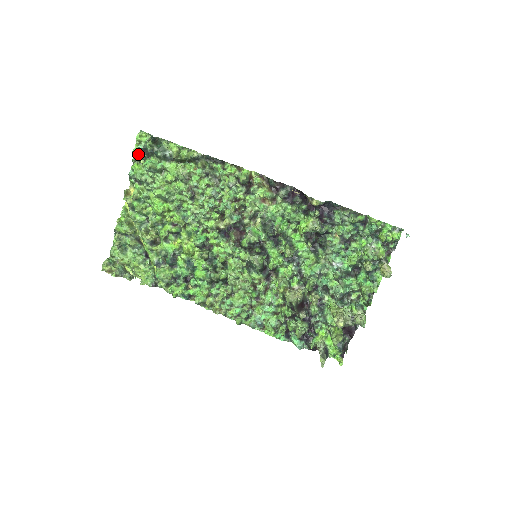
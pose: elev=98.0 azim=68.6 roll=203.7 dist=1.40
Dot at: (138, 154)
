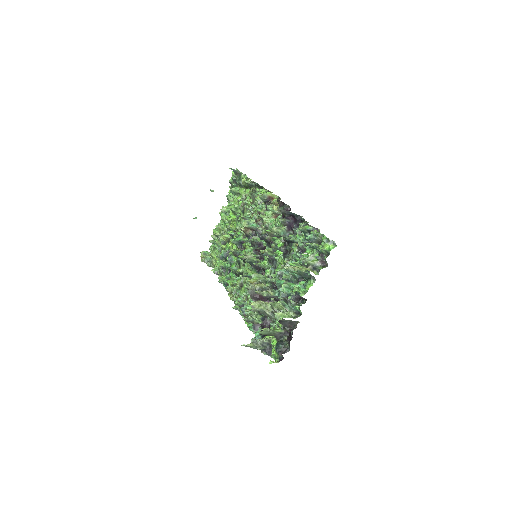
Dot at: (232, 183)
